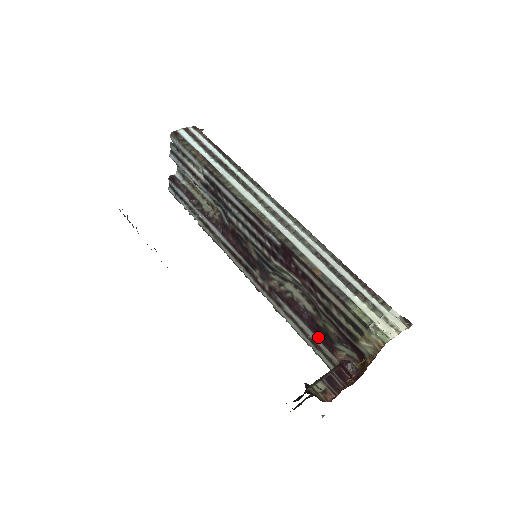
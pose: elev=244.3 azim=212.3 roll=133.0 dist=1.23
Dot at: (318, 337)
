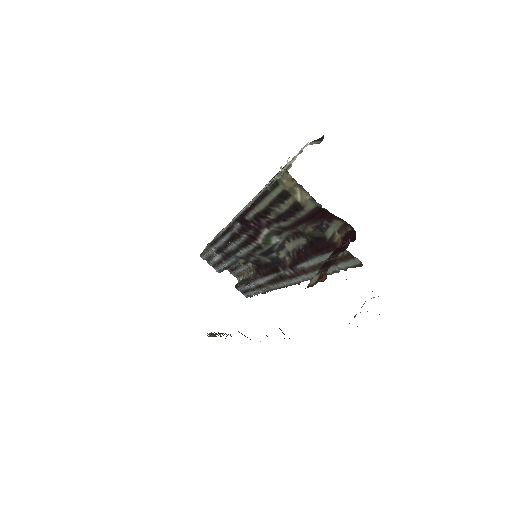
Dot at: (323, 252)
